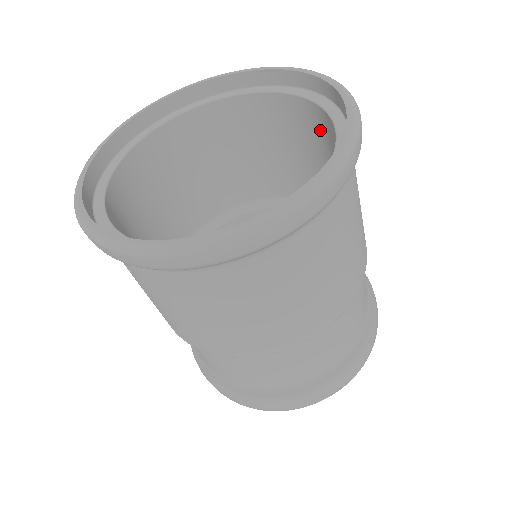
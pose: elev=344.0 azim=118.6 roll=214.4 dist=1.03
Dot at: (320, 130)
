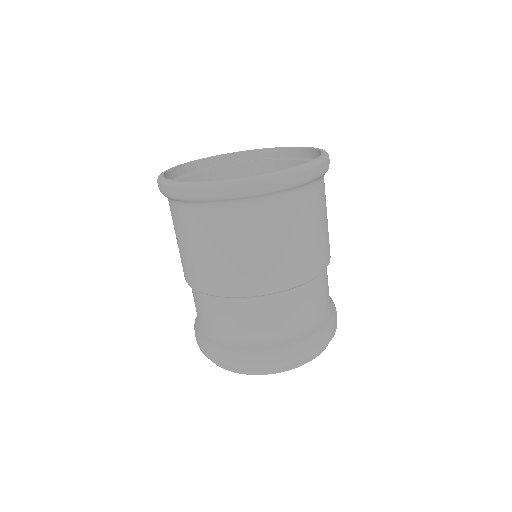
Dot at: occluded
